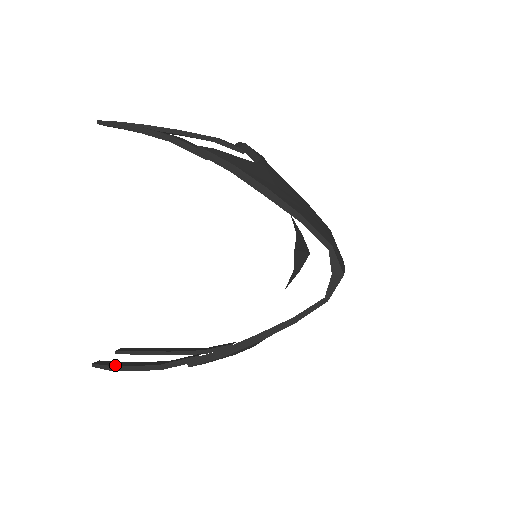
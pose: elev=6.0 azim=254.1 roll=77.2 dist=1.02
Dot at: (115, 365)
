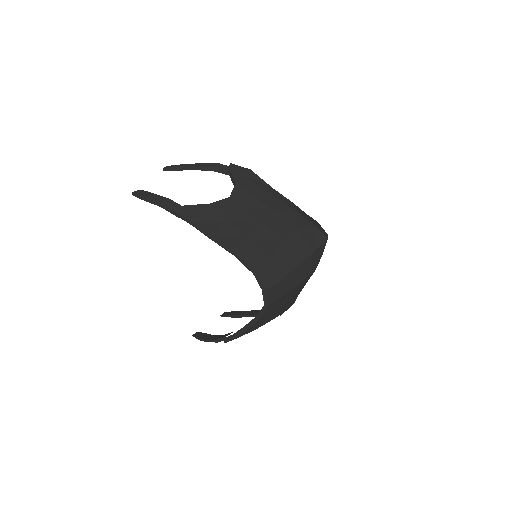
Dot at: (199, 338)
